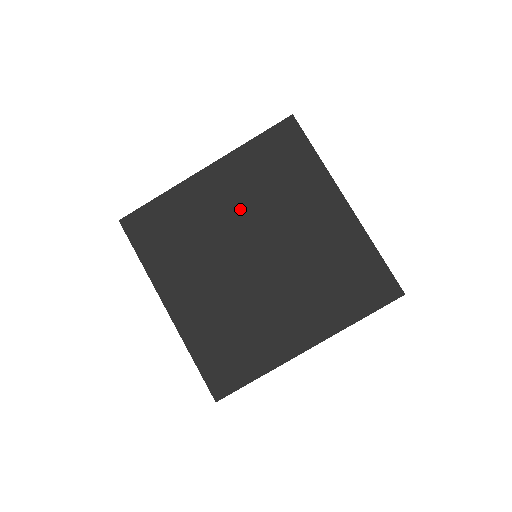
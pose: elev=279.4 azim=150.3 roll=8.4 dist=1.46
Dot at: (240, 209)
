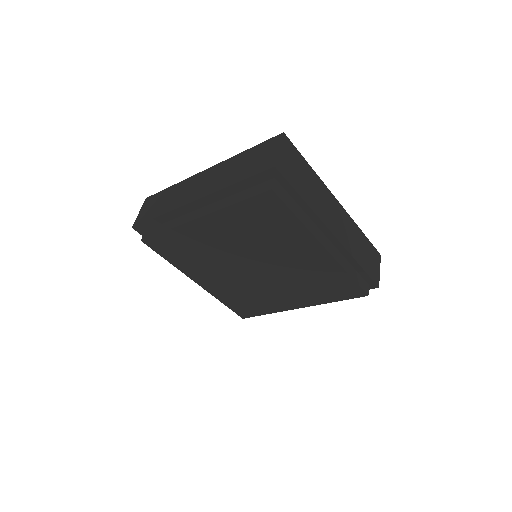
Dot at: (235, 243)
